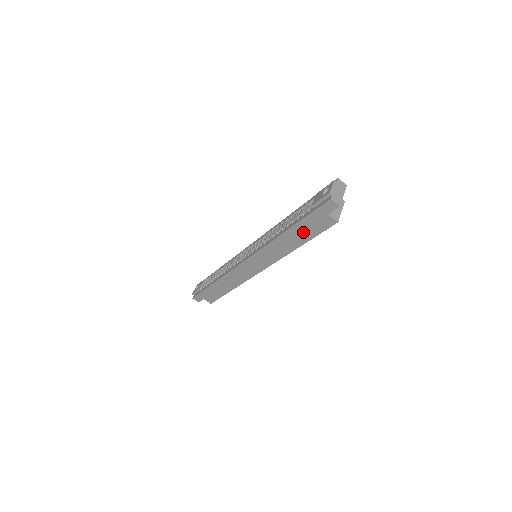
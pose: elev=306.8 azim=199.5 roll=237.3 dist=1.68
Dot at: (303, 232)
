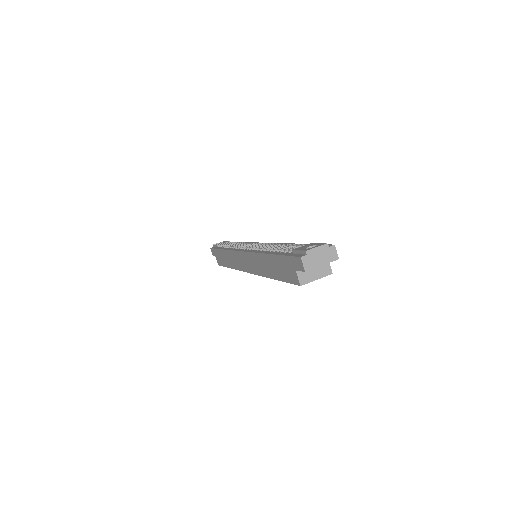
Dot at: (278, 268)
